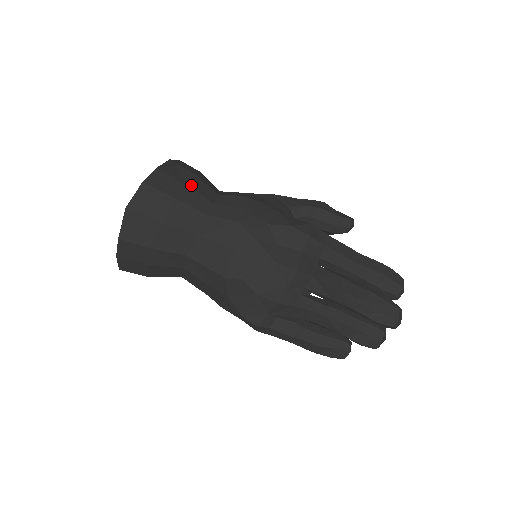
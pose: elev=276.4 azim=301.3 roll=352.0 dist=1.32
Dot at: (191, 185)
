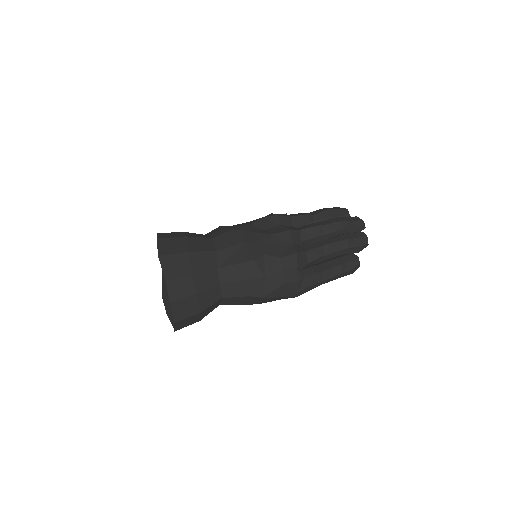
Dot at: (186, 232)
